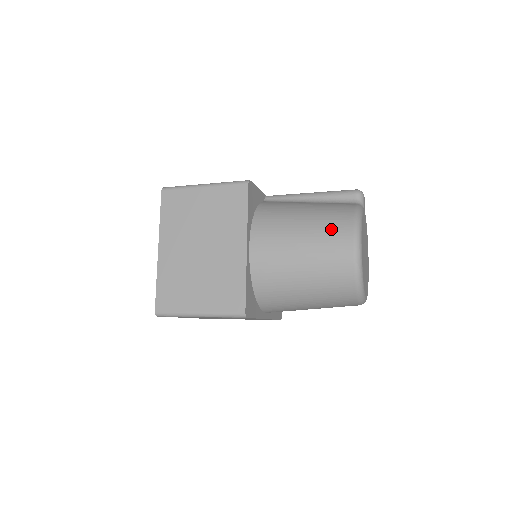
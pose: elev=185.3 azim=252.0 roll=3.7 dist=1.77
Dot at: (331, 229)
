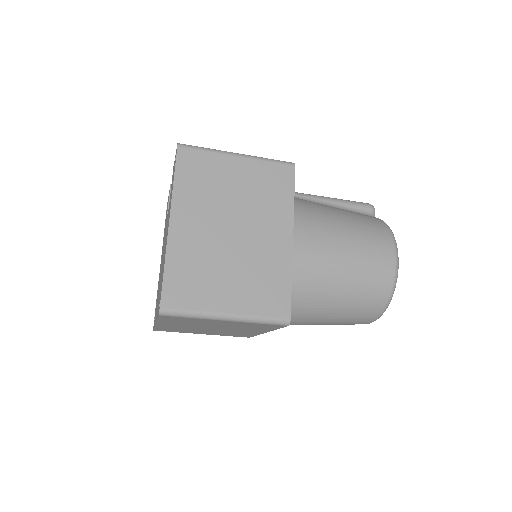
Dot at: (373, 237)
